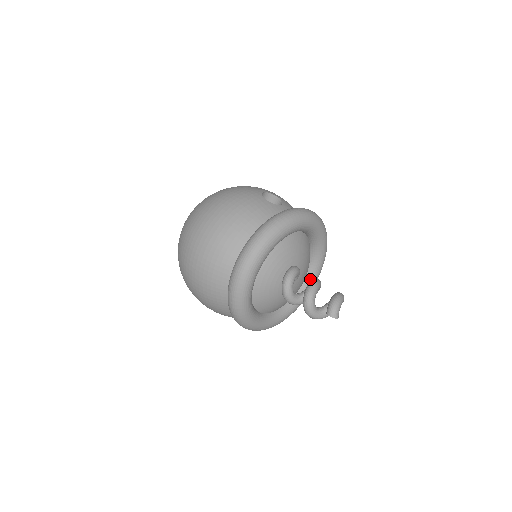
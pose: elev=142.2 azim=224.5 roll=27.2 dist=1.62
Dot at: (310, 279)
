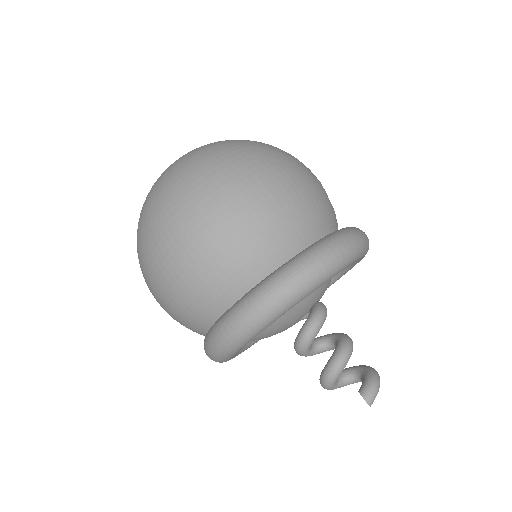
Dot at: occluded
